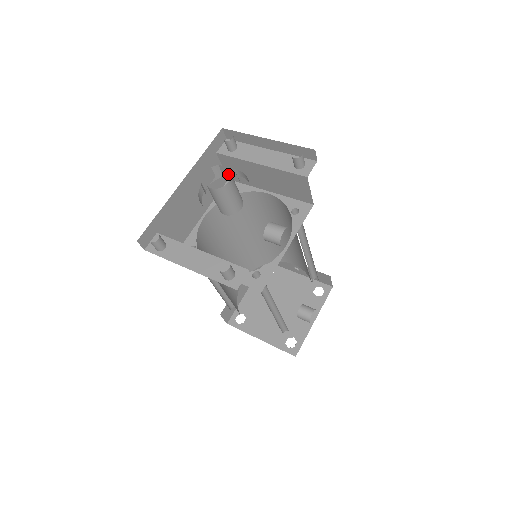
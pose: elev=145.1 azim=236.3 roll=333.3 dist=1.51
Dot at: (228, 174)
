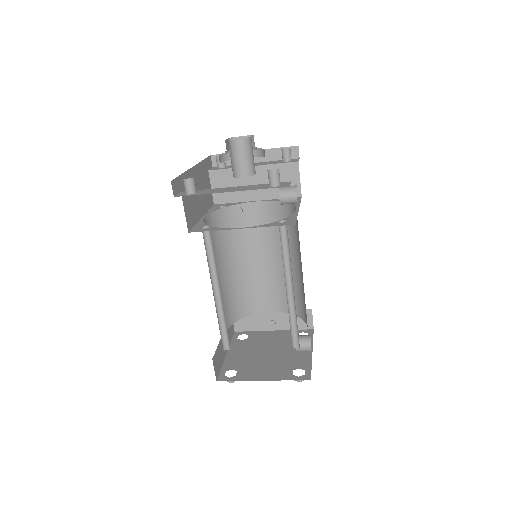
Dot at: occluded
